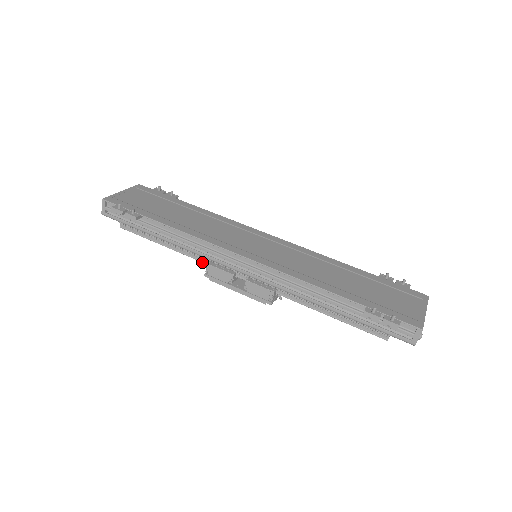
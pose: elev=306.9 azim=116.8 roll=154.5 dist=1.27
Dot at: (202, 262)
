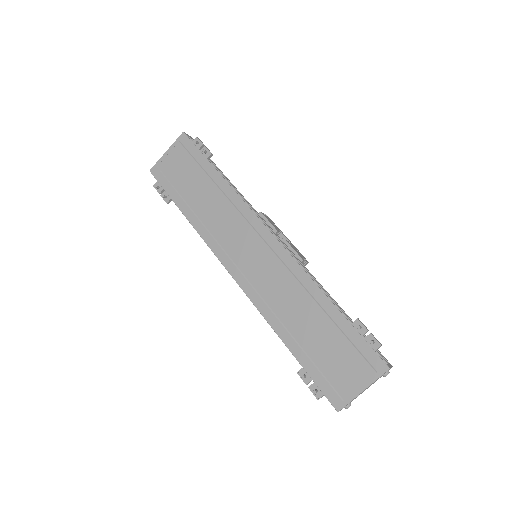
Dot at: occluded
